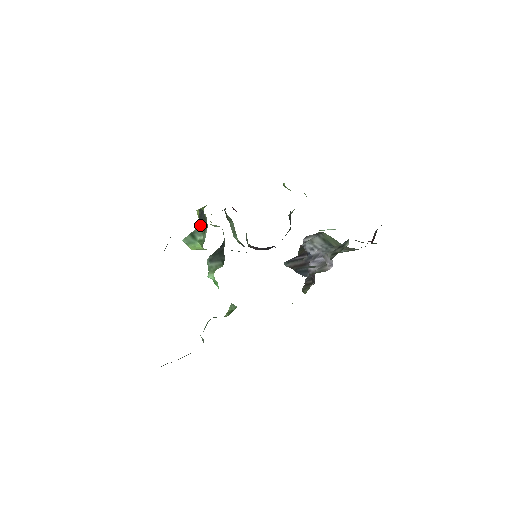
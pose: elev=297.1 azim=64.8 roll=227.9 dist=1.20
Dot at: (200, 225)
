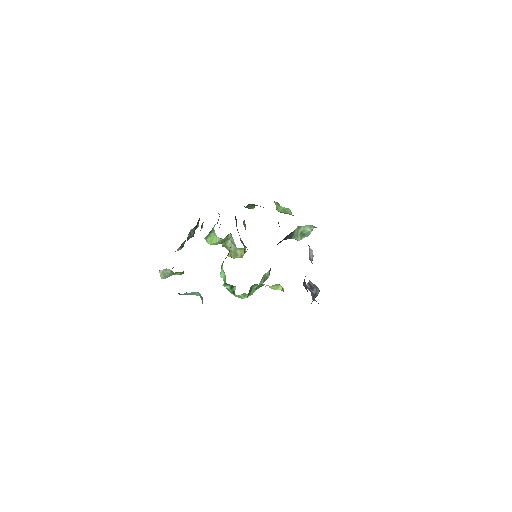
Dot at: occluded
